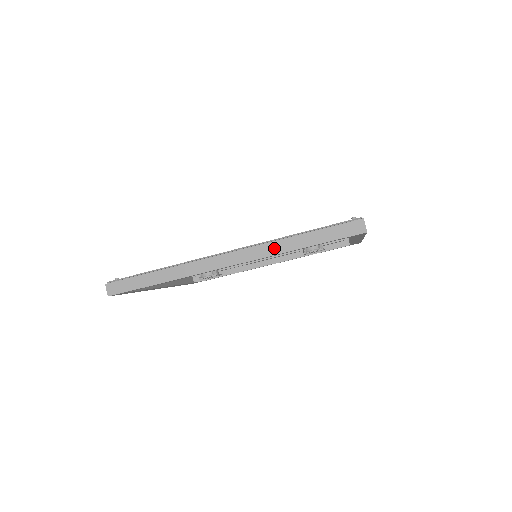
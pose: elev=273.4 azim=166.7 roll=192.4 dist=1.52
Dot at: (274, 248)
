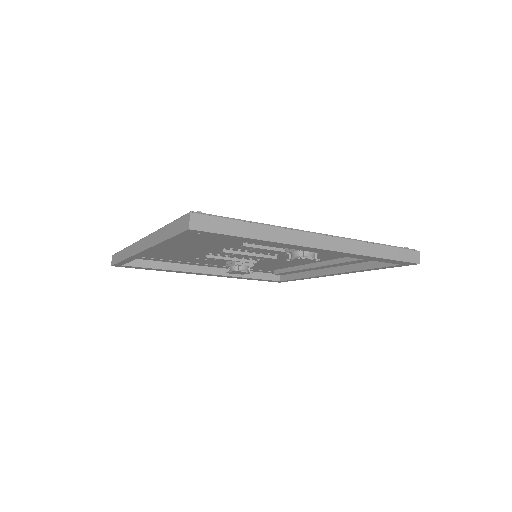
Dot at: (155, 238)
